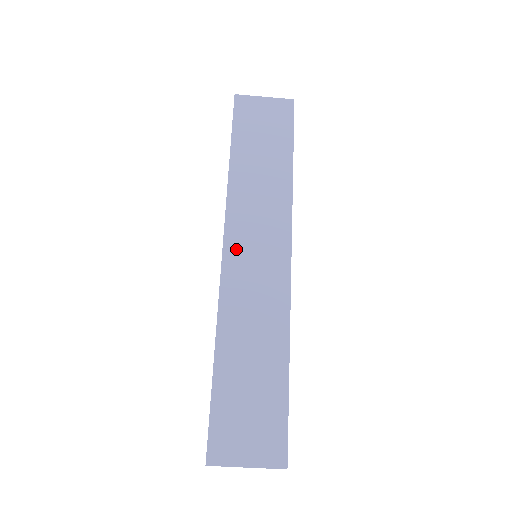
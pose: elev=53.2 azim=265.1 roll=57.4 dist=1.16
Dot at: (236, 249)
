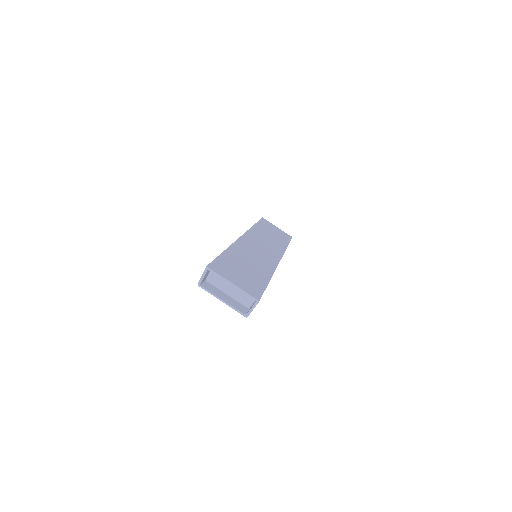
Dot at: (250, 239)
